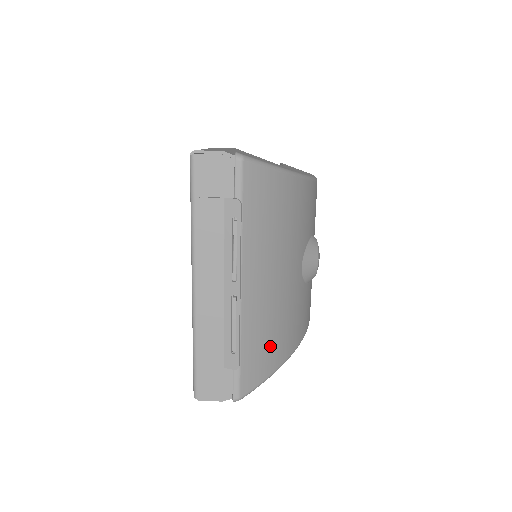
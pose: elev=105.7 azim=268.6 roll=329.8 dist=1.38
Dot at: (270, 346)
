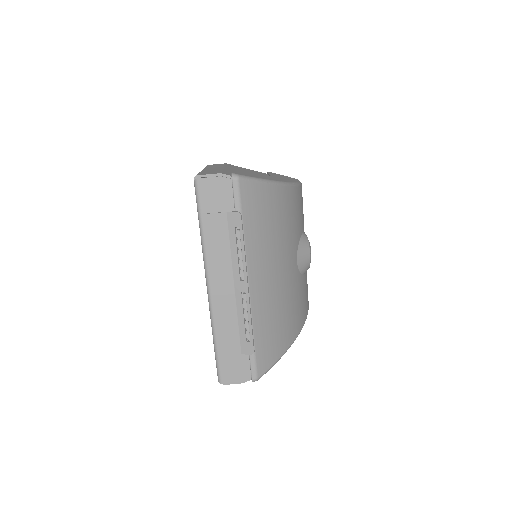
Dot at: (278, 332)
